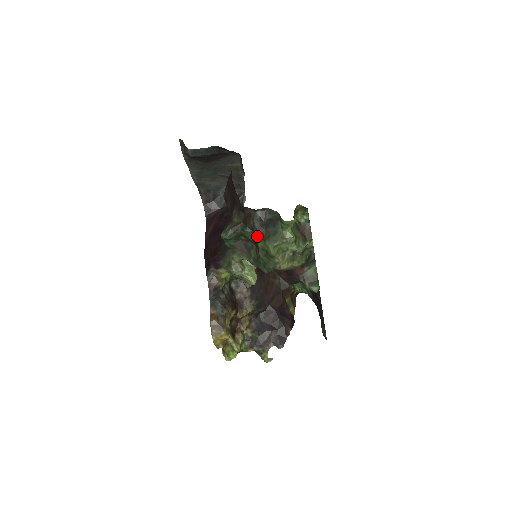
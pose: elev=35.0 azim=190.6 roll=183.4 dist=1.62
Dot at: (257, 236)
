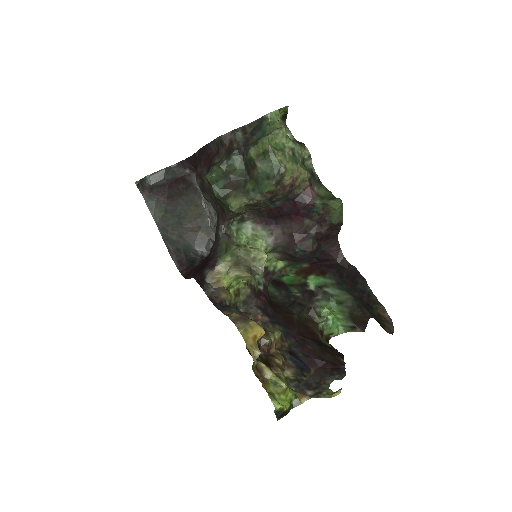
Dot at: (246, 148)
